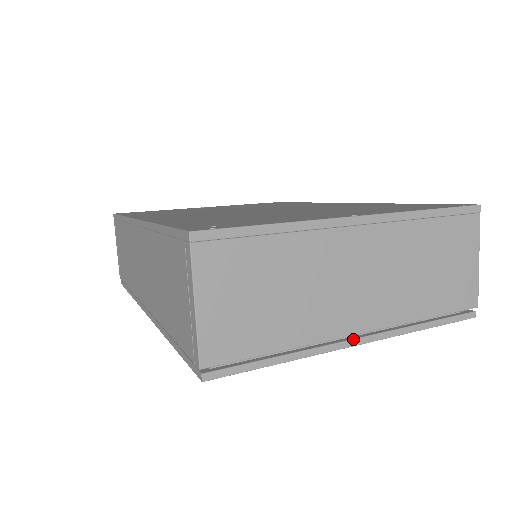
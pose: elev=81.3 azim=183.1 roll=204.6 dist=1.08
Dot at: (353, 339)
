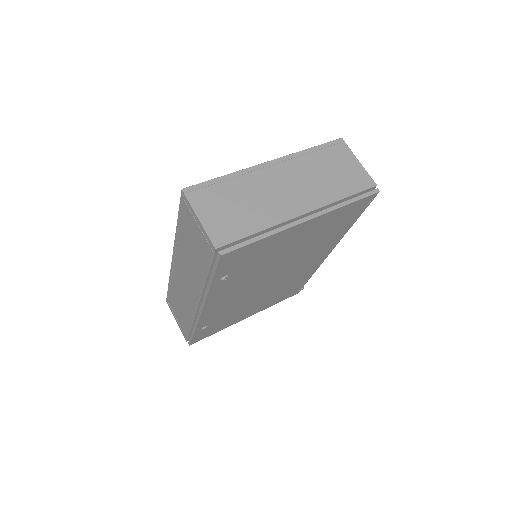
Dot at: (301, 218)
